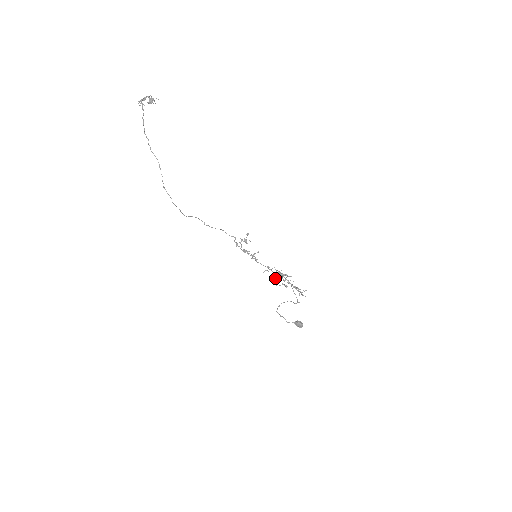
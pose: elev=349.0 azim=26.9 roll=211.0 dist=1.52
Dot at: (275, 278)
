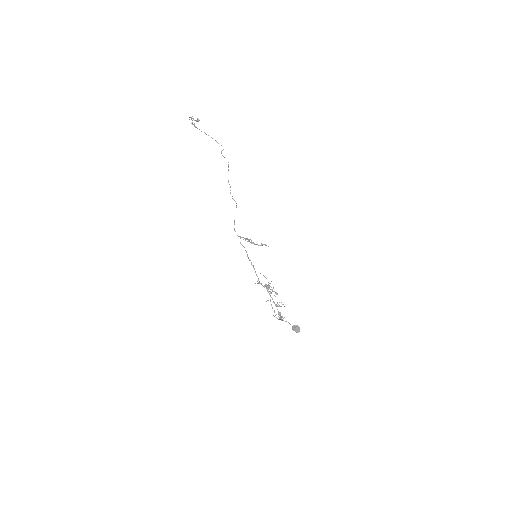
Dot at: (266, 287)
